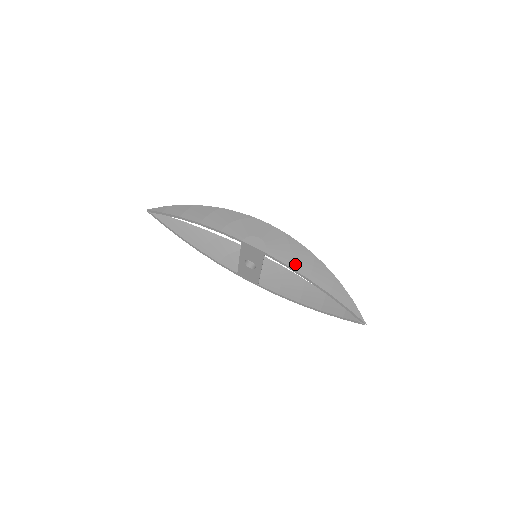
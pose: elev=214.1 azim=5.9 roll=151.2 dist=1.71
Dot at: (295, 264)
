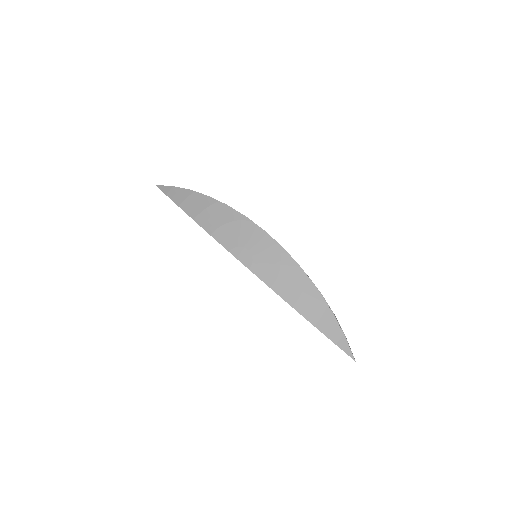
Dot at: (281, 288)
